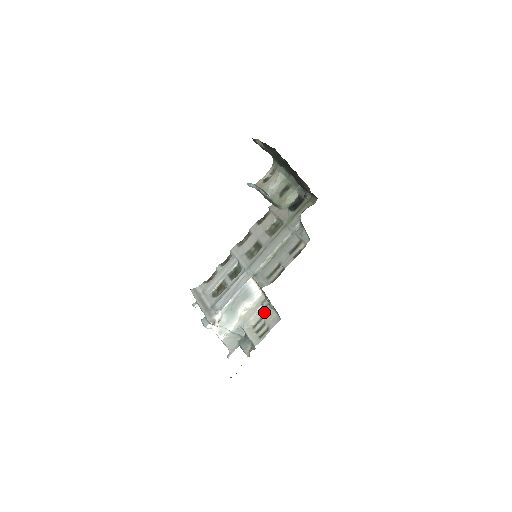
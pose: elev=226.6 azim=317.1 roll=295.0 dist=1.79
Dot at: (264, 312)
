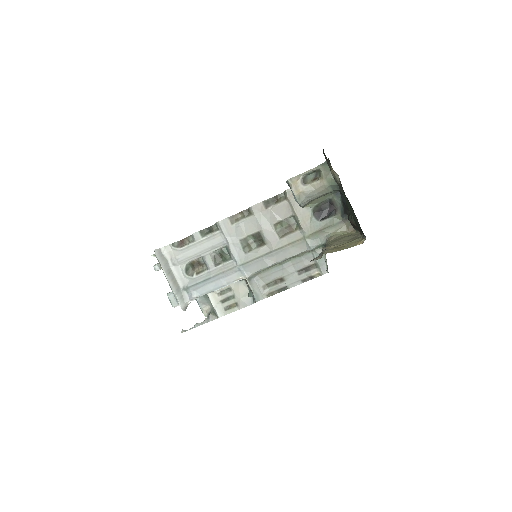
Dot at: (235, 284)
